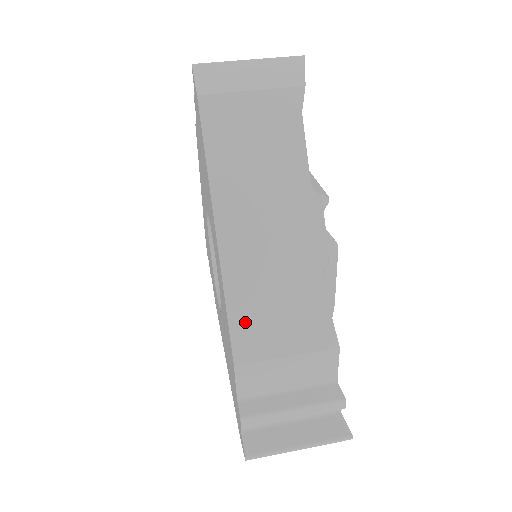
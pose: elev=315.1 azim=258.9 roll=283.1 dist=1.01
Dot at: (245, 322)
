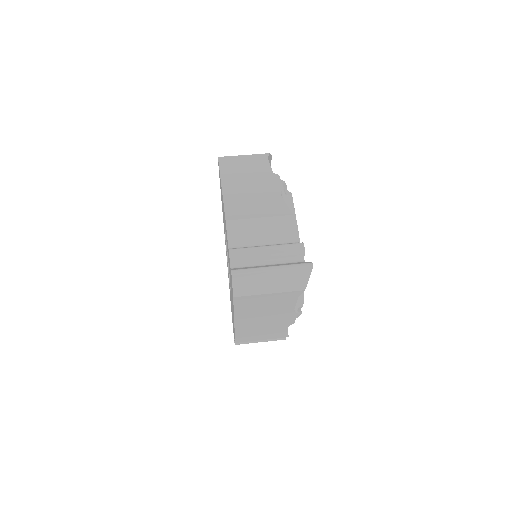
Dot at: (244, 337)
